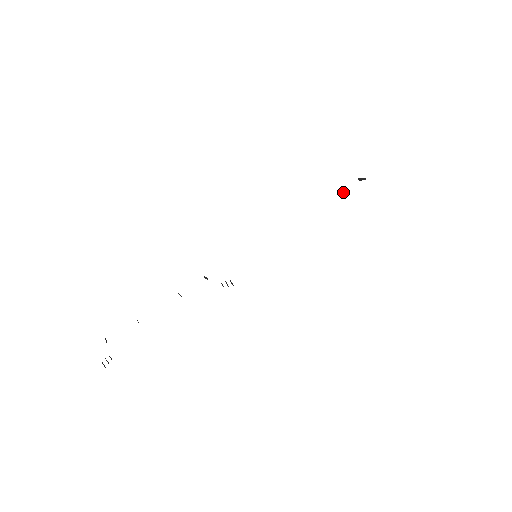
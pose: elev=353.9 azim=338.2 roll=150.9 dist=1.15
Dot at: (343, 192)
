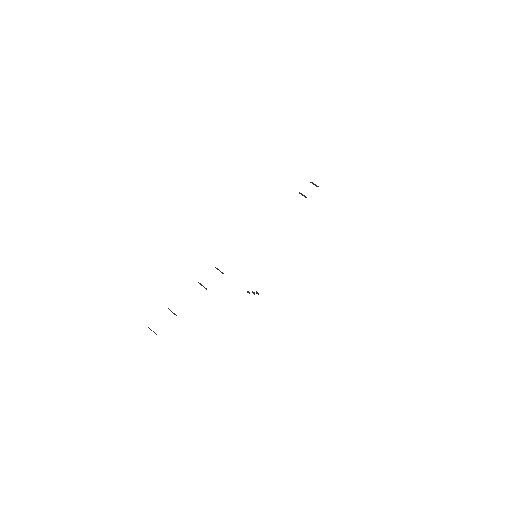
Dot at: (304, 196)
